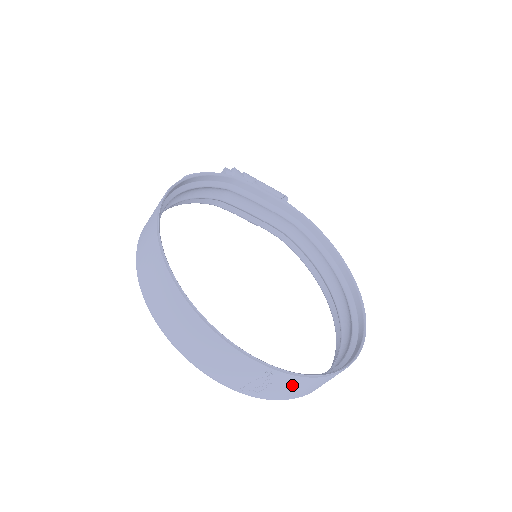
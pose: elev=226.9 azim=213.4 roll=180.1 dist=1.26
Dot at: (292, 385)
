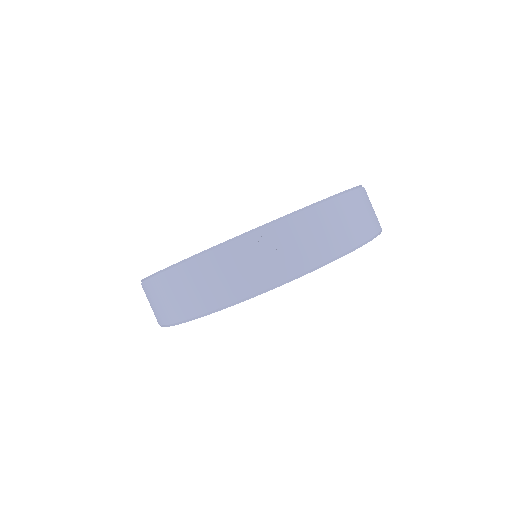
Dot at: (298, 235)
